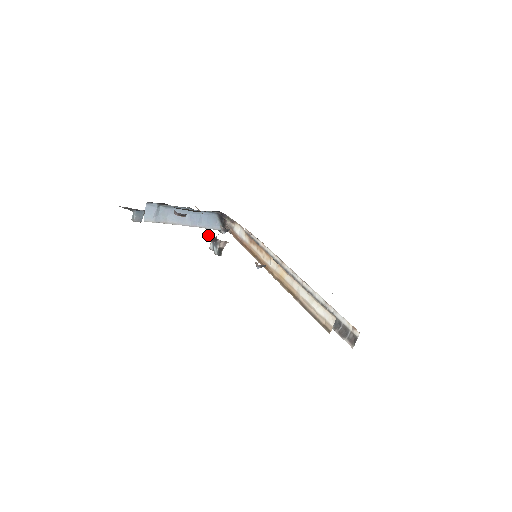
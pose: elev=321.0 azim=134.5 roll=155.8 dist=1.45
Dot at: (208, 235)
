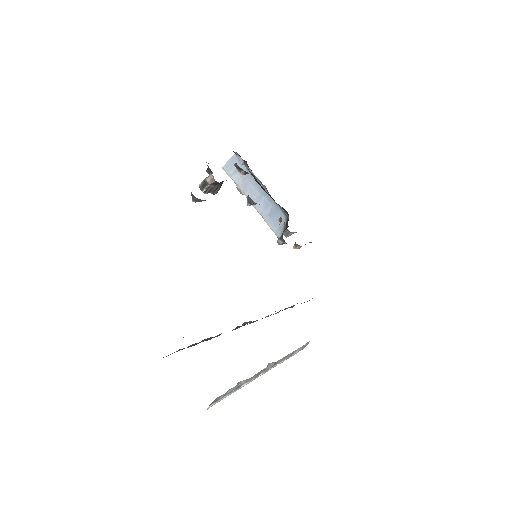
Dot at: occluded
